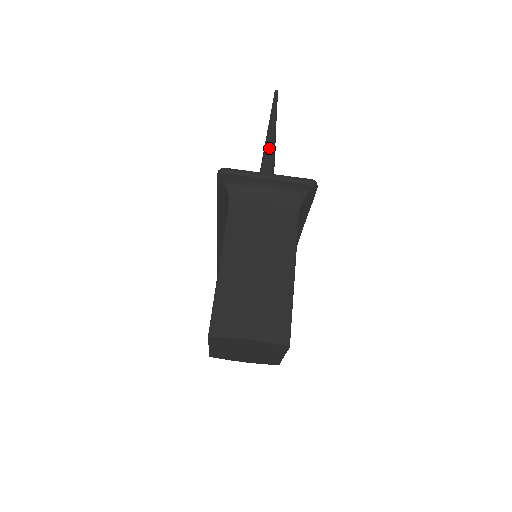
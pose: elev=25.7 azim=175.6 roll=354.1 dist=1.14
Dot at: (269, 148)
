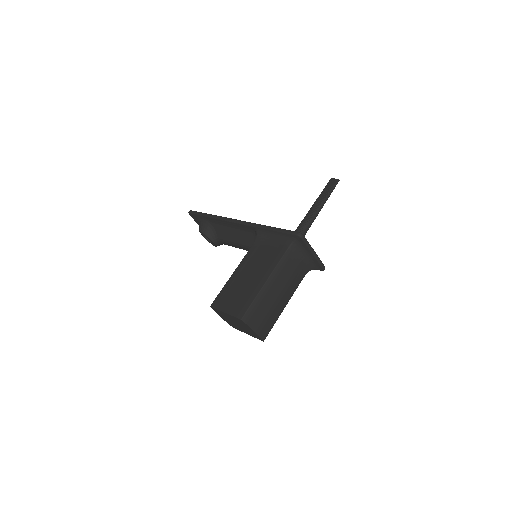
Dot at: (315, 217)
